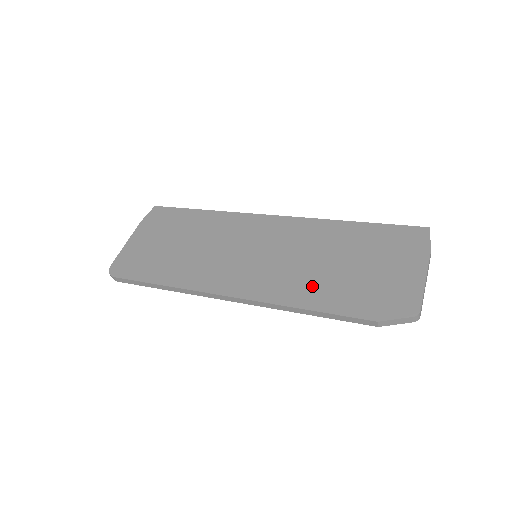
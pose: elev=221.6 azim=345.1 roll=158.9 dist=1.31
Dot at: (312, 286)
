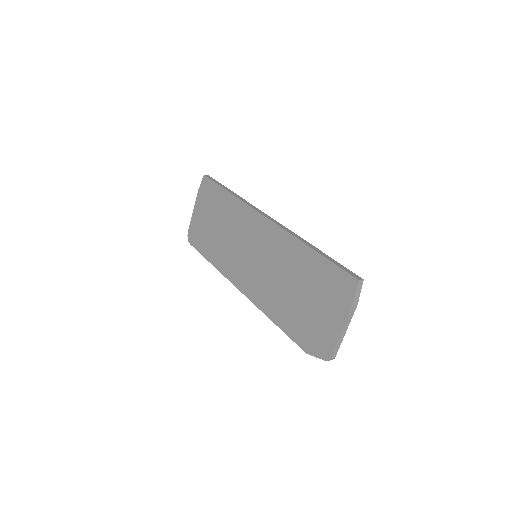
Dot at: (279, 304)
